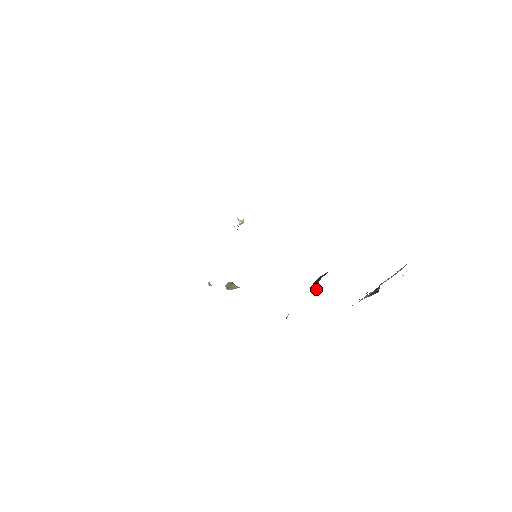
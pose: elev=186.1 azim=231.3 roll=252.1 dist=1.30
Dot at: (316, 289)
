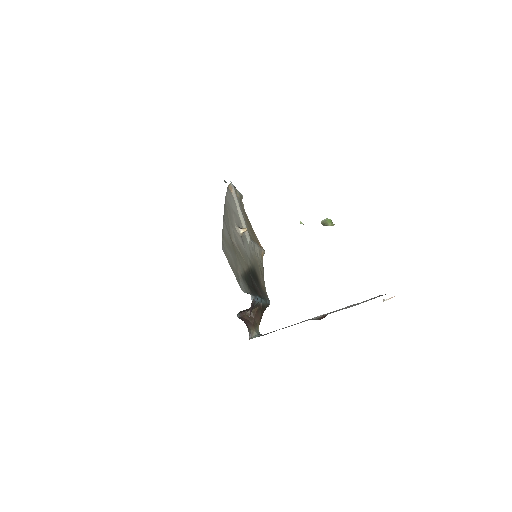
Dot at: (252, 312)
